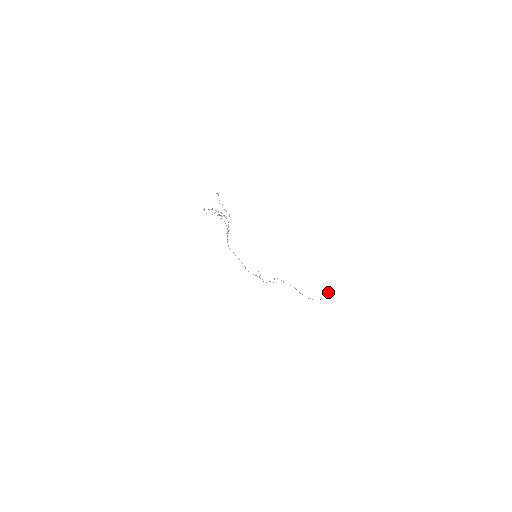
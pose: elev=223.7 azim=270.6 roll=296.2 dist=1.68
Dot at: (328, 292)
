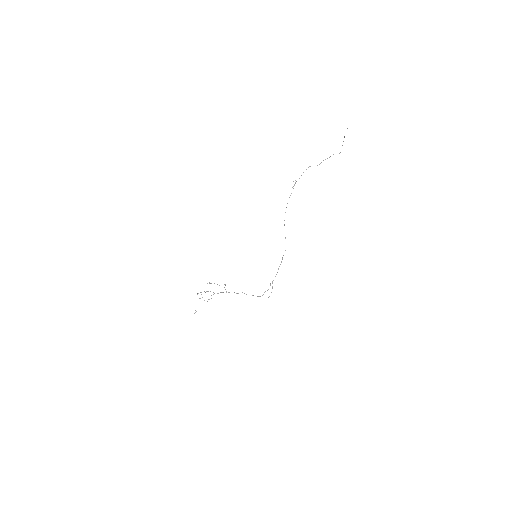
Dot at: (344, 137)
